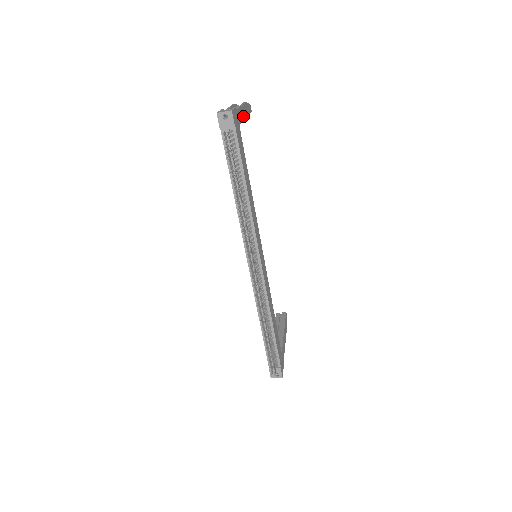
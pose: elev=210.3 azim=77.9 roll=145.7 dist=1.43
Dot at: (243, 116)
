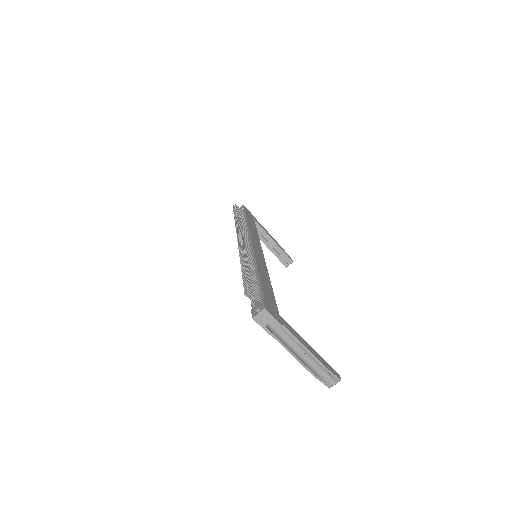
Dot at: (268, 234)
